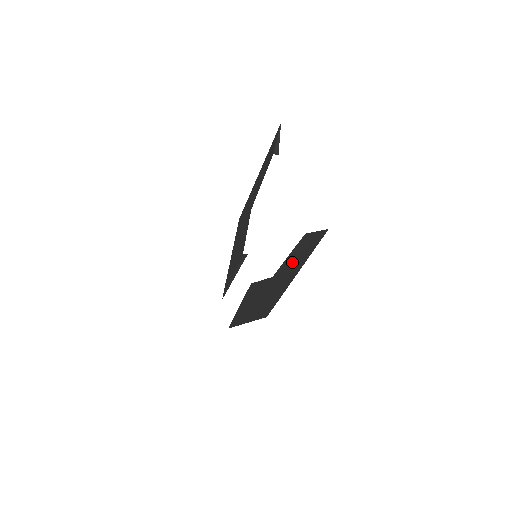
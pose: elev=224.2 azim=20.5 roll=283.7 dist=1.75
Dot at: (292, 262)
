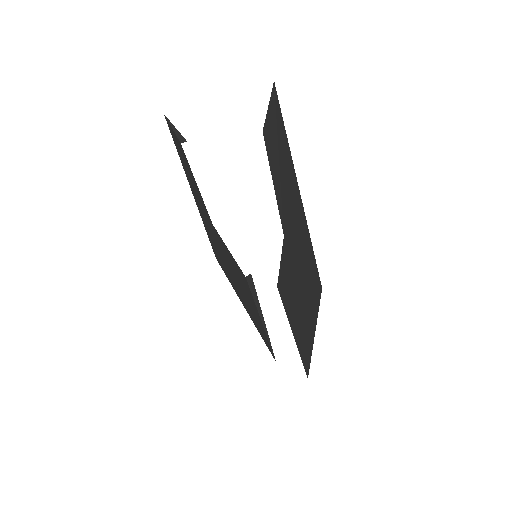
Dot at: (282, 183)
